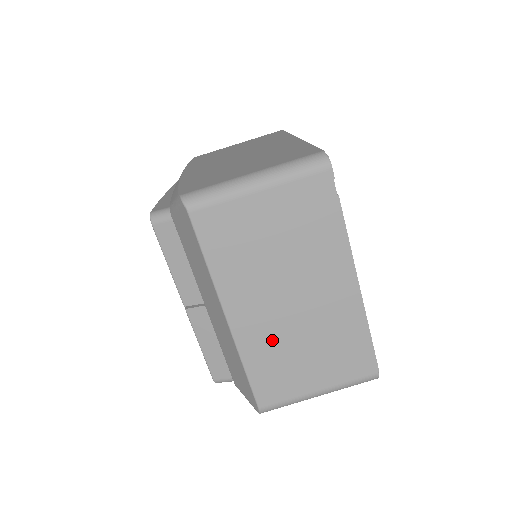
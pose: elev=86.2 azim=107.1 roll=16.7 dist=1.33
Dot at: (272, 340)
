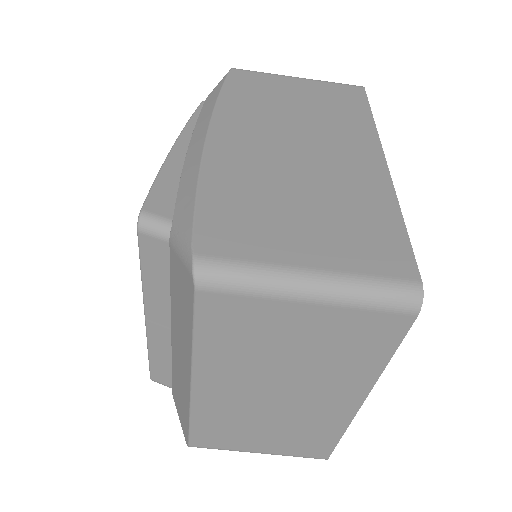
Dot at: (234, 413)
